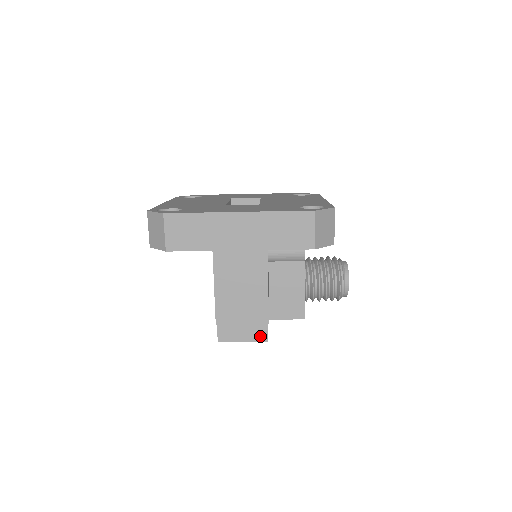
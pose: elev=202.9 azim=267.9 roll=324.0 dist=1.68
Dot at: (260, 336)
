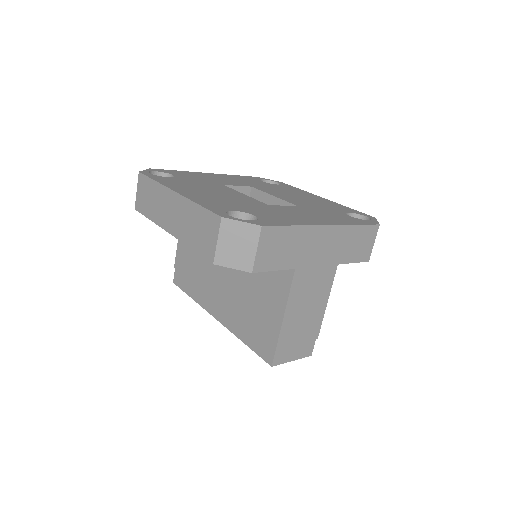
Dot at: (307, 352)
